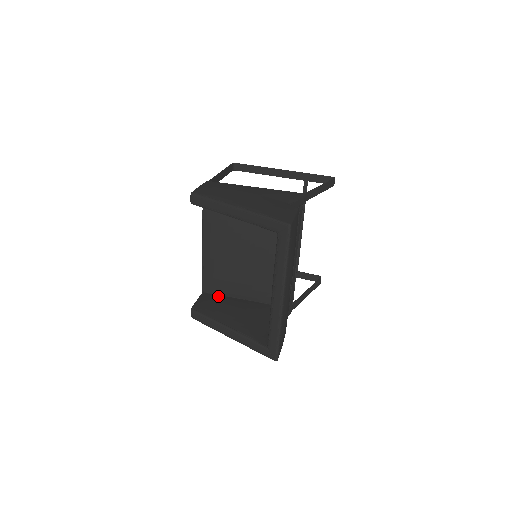
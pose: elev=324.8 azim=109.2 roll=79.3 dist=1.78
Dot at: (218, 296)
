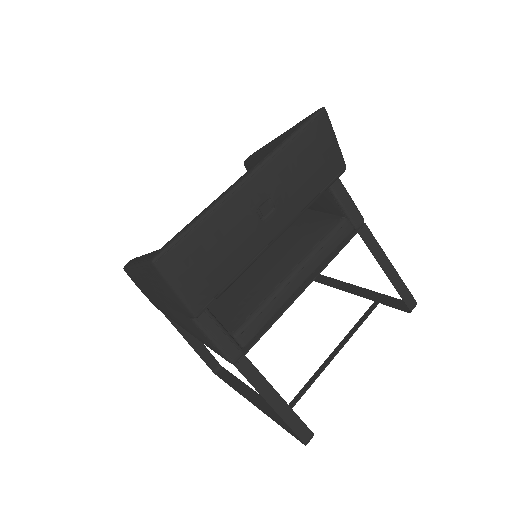
Dot at: occluded
